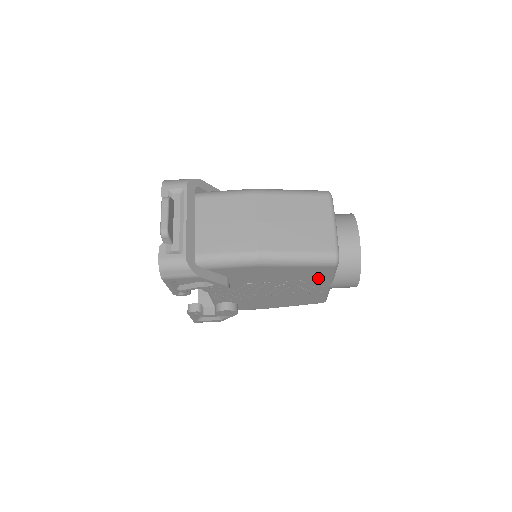
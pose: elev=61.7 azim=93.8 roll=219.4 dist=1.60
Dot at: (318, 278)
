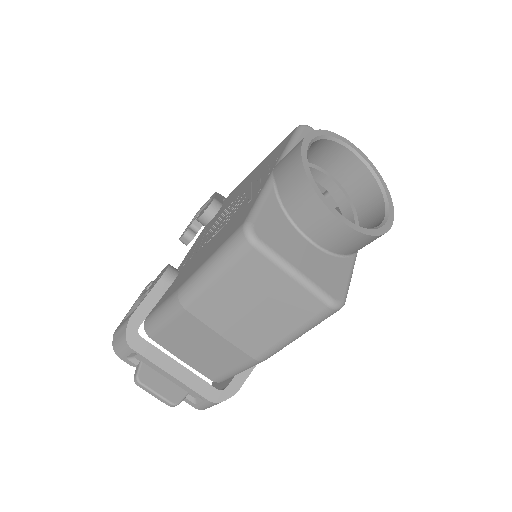
Dot at: occluded
